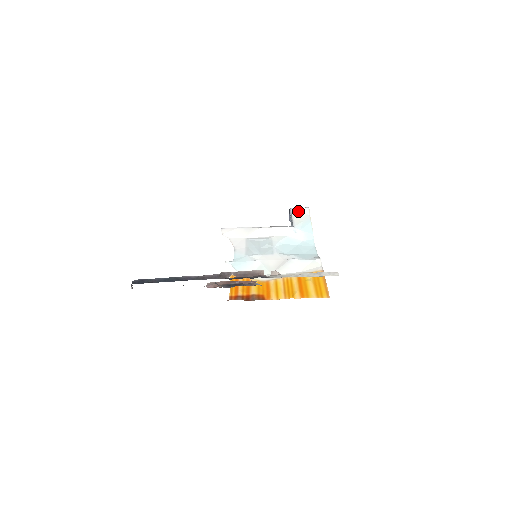
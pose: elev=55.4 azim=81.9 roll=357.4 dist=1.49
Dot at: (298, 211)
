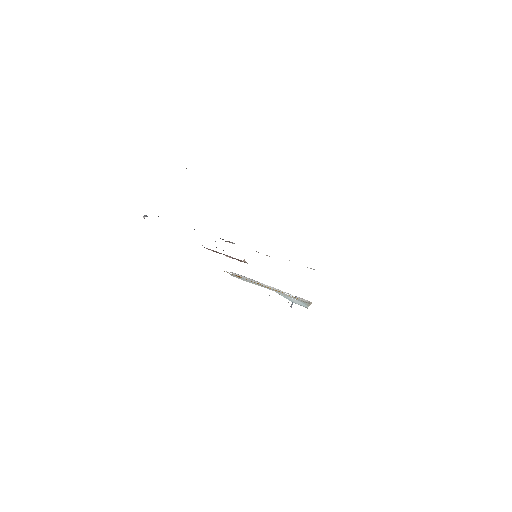
Dot at: (302, 299)
